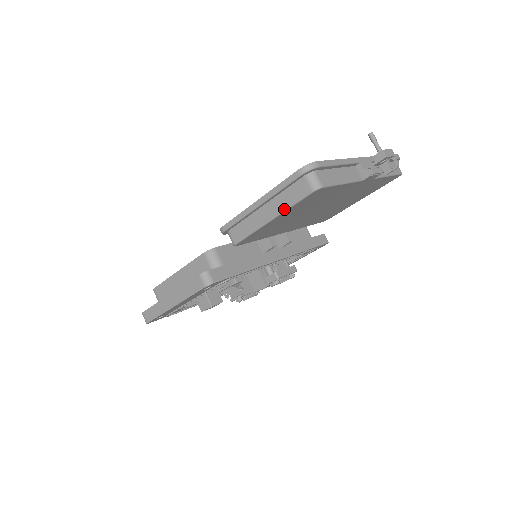
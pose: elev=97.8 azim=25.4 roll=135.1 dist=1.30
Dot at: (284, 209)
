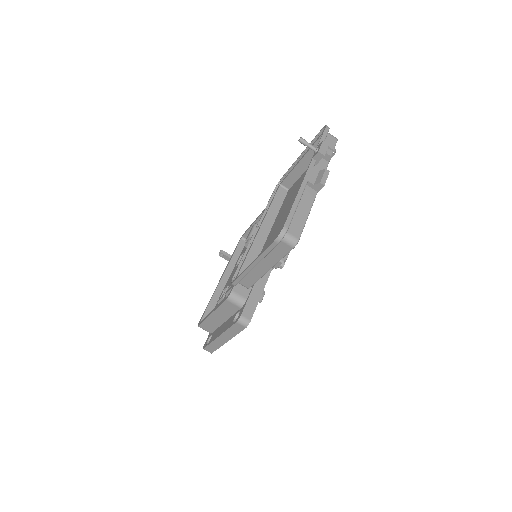
Dot at: (276, 262)
